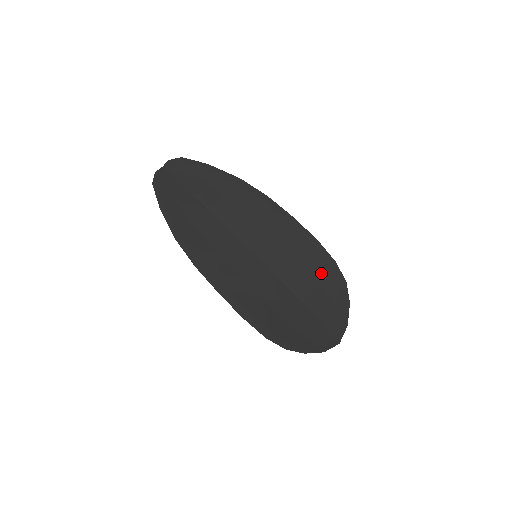
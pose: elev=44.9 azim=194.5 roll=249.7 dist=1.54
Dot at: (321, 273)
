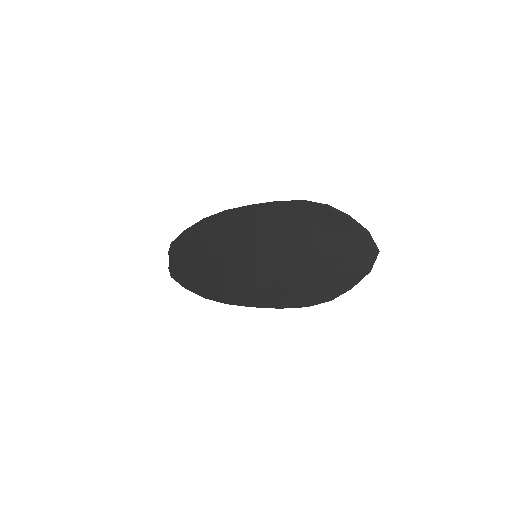
Dot at: (305, 219)
